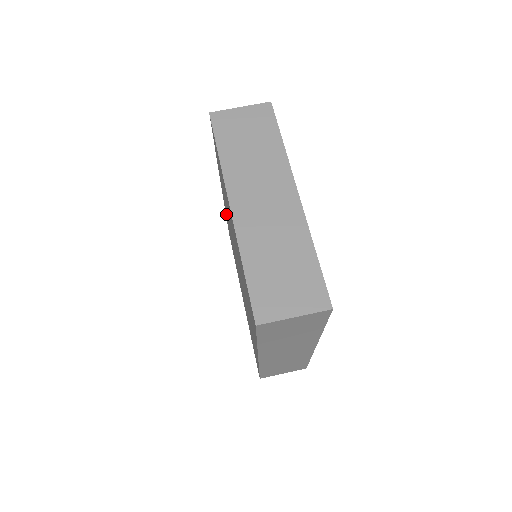
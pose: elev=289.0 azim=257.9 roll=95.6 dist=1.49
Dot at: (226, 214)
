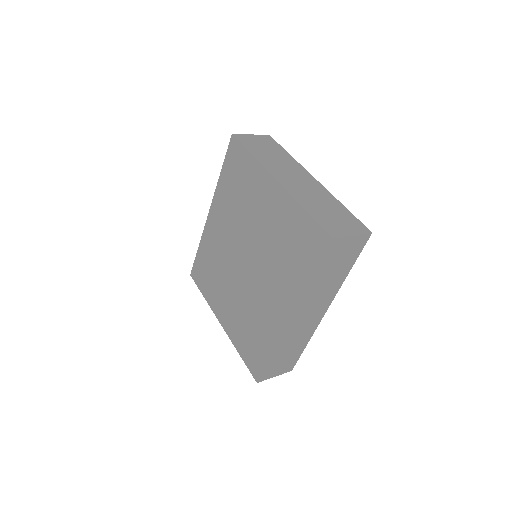
Dot at: (208, 240)
